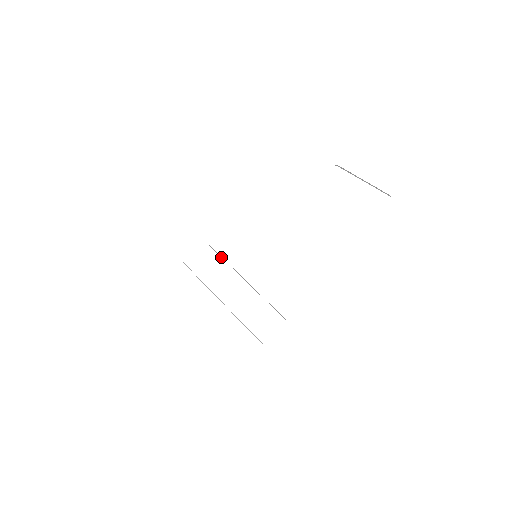
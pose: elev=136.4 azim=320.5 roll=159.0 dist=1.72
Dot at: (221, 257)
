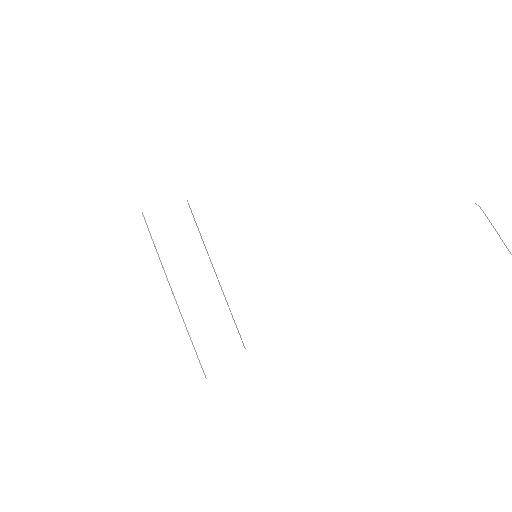
Dot at: (196, 225)
